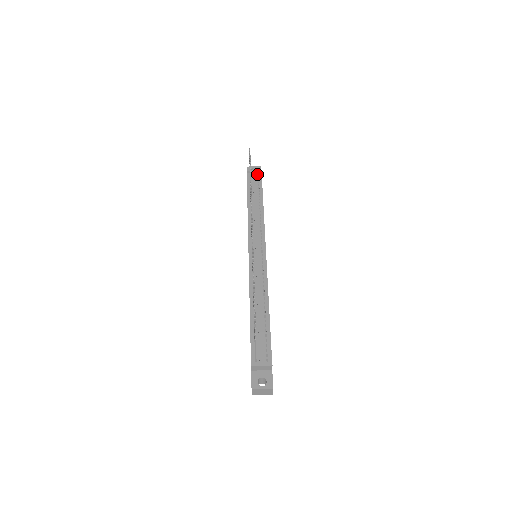
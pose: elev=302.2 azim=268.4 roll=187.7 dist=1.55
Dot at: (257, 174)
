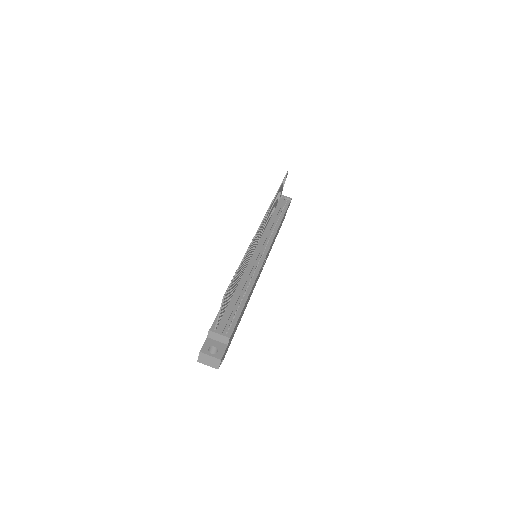
Dot at: (286, 200)
